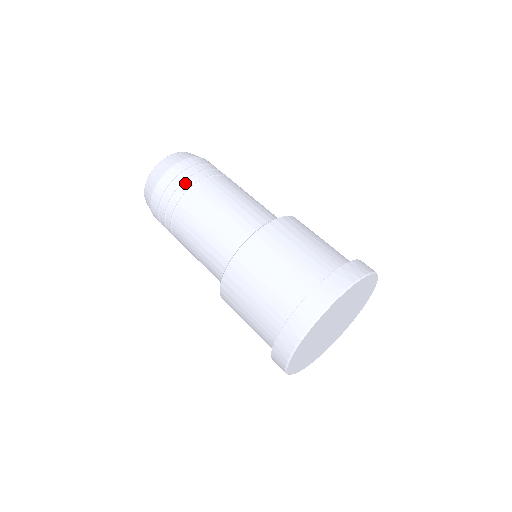
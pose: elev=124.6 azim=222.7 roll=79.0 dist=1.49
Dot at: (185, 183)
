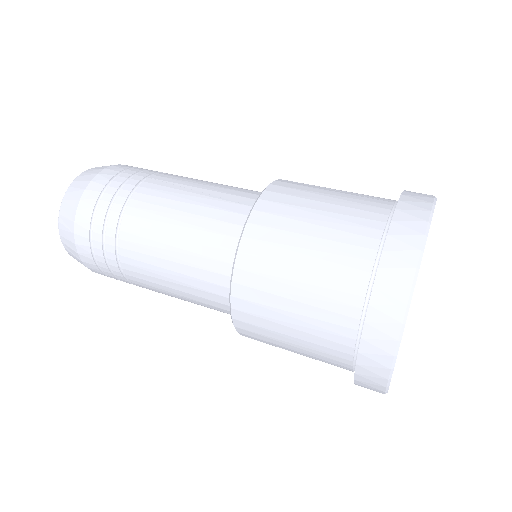
Dot at: (107, 224)
